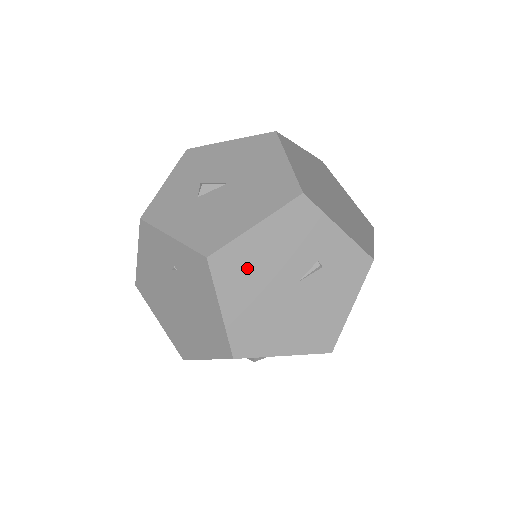
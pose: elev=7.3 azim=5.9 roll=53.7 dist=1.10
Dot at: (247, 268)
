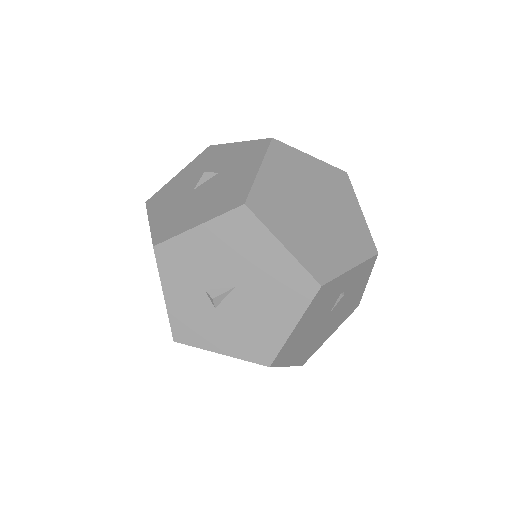
Dot at: (296, 343)
